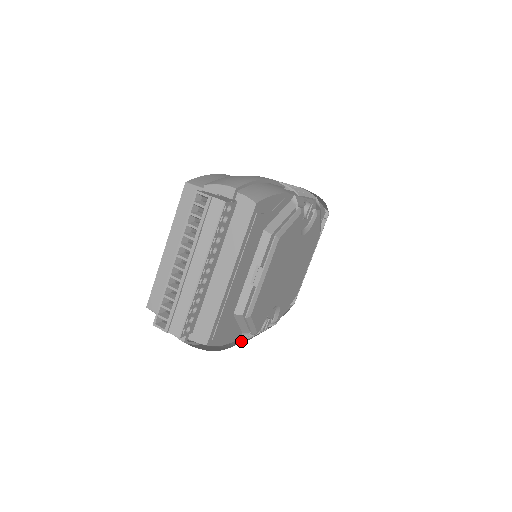
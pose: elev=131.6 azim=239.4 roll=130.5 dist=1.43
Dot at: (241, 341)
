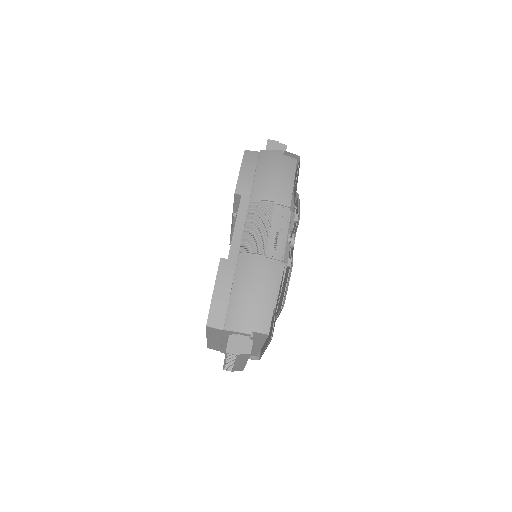
Dot at: occluded
